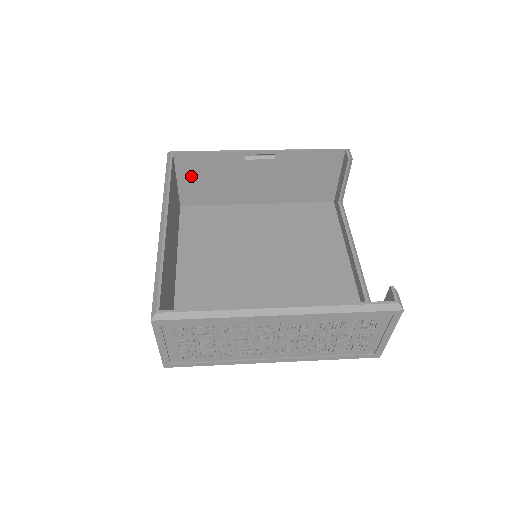
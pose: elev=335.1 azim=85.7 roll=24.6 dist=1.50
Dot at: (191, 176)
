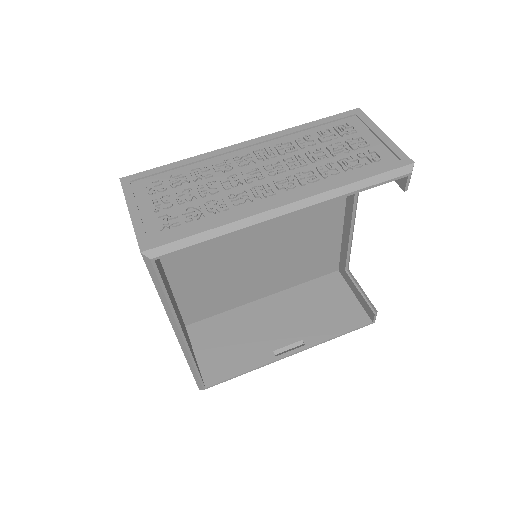
Dot at: occluded
